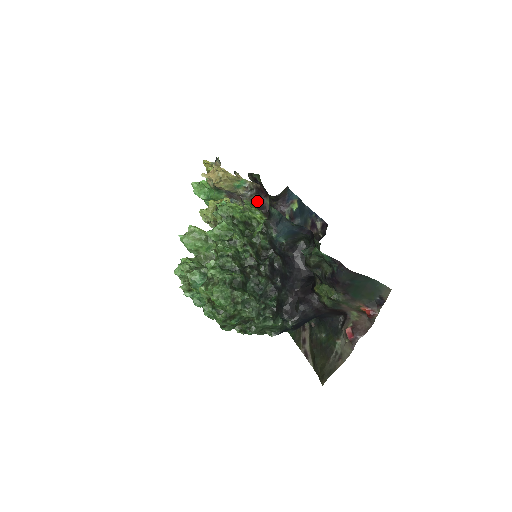
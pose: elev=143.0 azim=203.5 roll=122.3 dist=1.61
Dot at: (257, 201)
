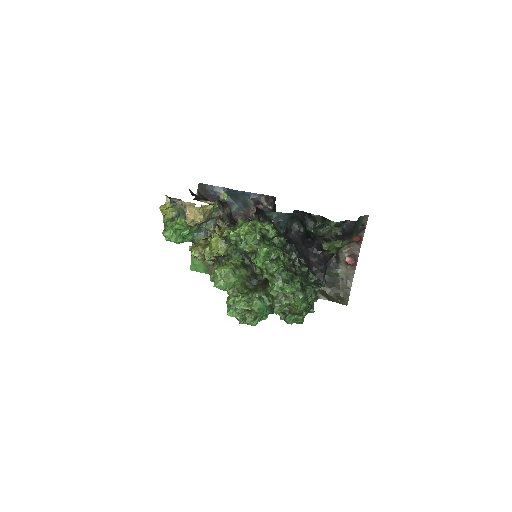
Dot at: (228, 213)
